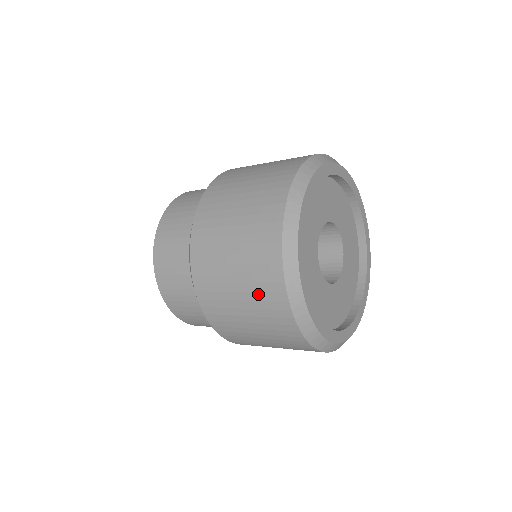
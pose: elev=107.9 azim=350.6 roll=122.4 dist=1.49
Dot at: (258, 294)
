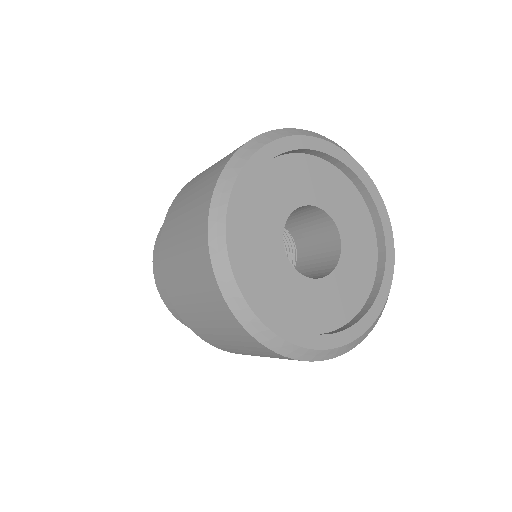
Dot at: (197, 200)
